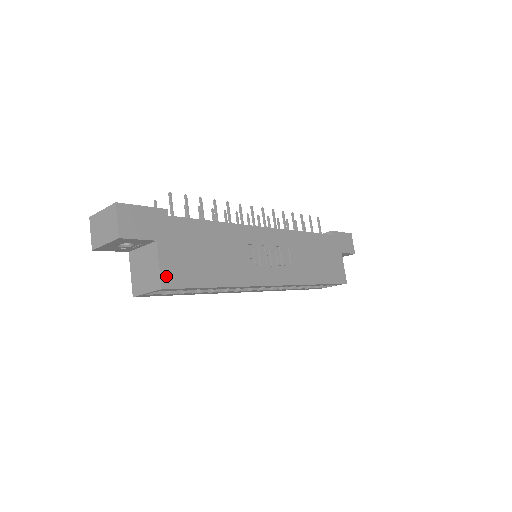
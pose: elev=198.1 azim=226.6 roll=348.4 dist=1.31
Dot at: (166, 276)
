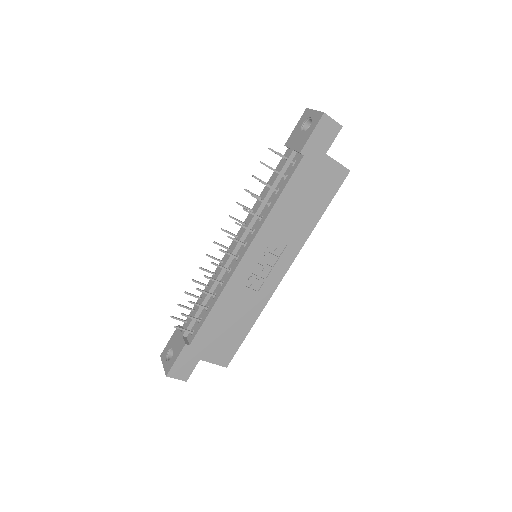
Dot at: (222, 362)
